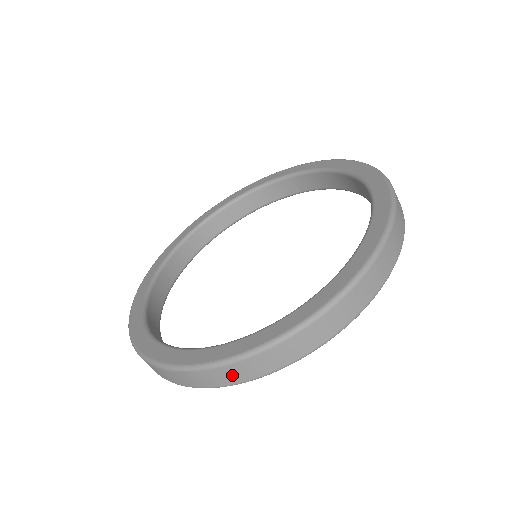
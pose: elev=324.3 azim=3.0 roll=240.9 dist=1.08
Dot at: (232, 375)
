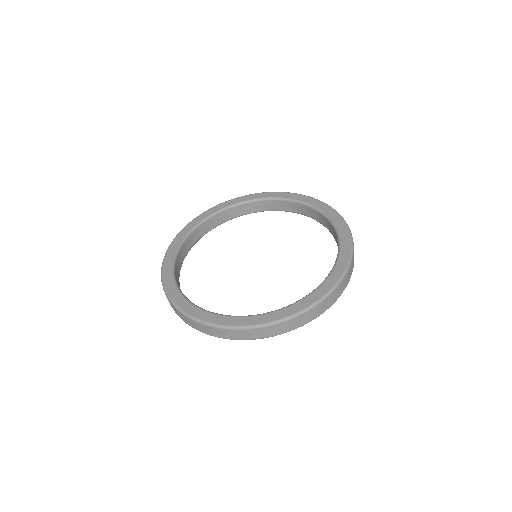
Dot at: (195, 325)
